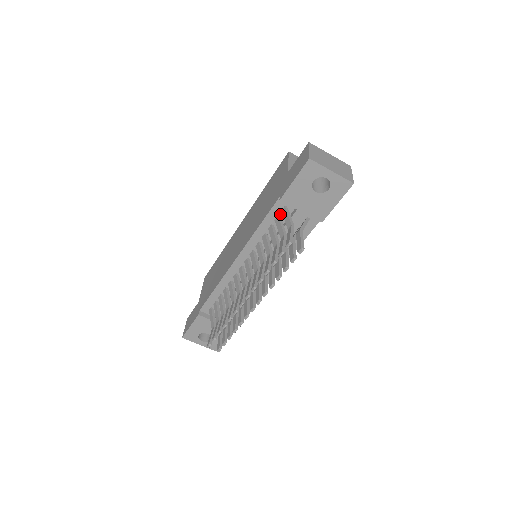
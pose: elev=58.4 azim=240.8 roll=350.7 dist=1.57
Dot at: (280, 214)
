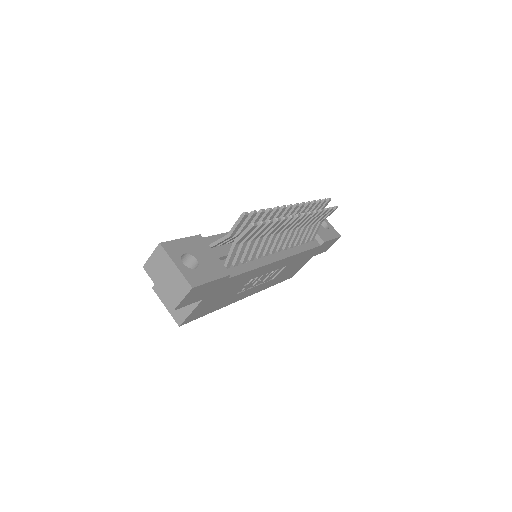
Dot at: occluded
